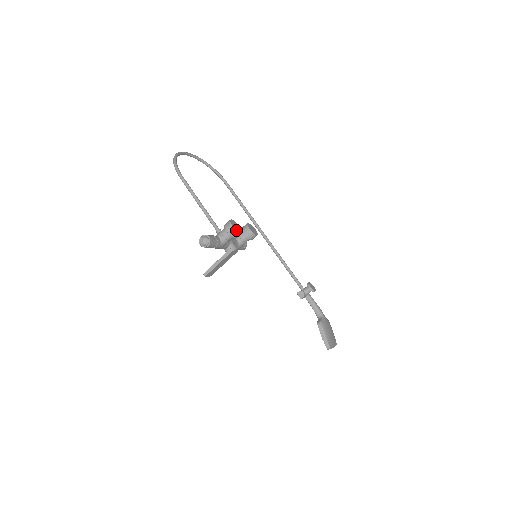
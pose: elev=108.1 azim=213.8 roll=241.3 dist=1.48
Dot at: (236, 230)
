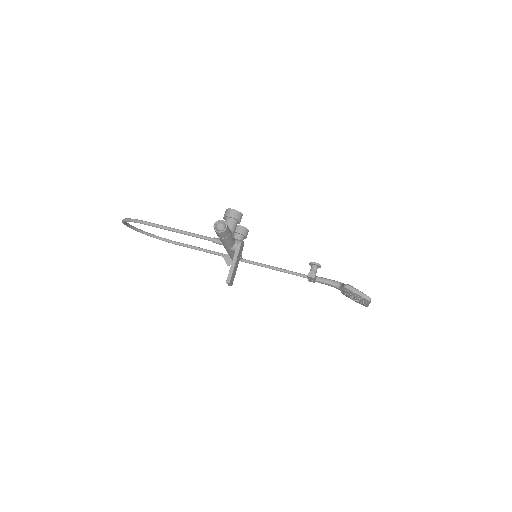
Dot at: (238, 211)
